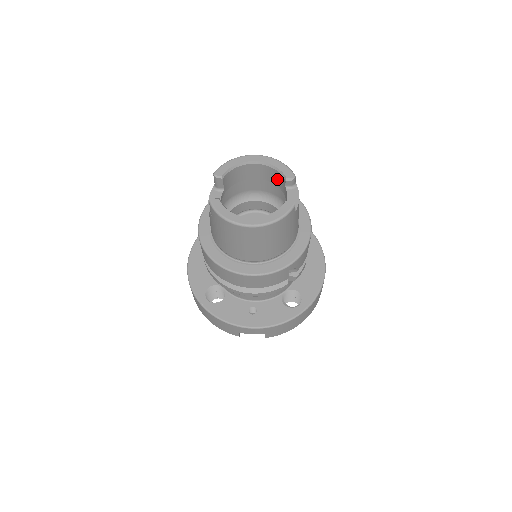
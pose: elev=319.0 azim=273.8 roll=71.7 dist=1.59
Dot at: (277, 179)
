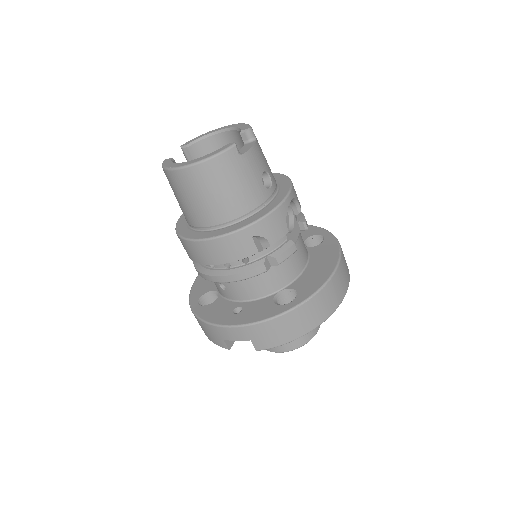
Dot at: (243, 142)
